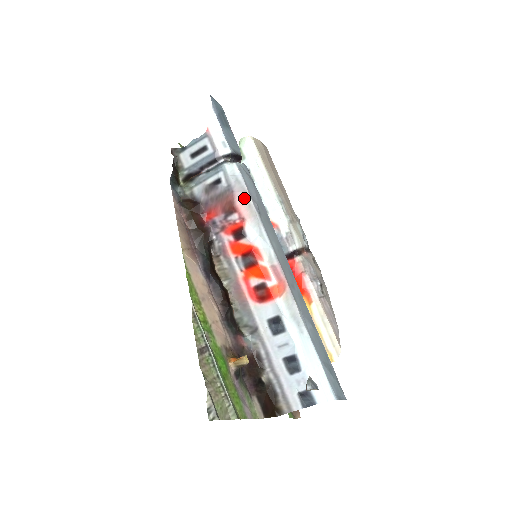
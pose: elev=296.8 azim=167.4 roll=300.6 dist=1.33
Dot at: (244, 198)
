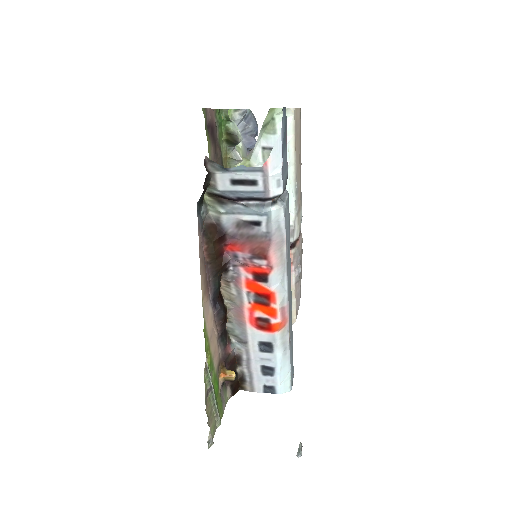
Dot at: (279, 246)
